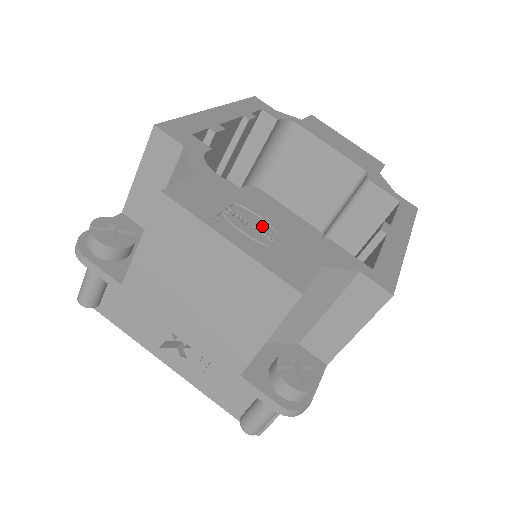
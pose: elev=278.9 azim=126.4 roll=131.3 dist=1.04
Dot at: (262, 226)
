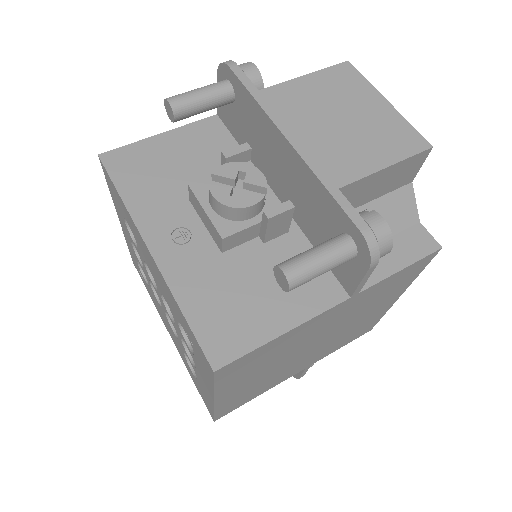
Dot at: occluded
